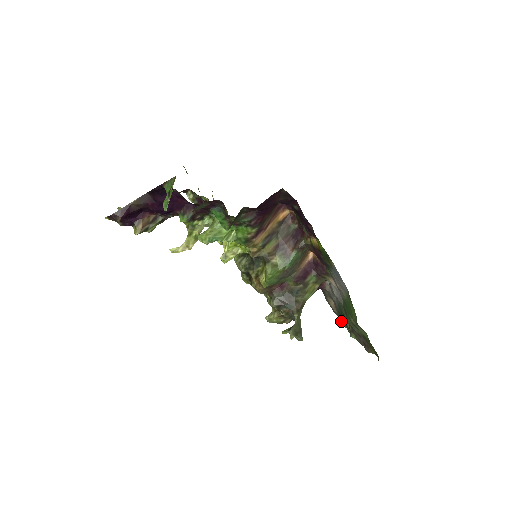
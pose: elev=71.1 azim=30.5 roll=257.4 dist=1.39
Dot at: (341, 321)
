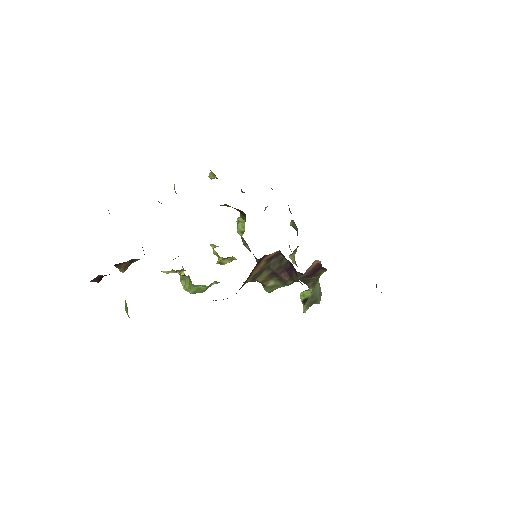
Dot at: occluded
